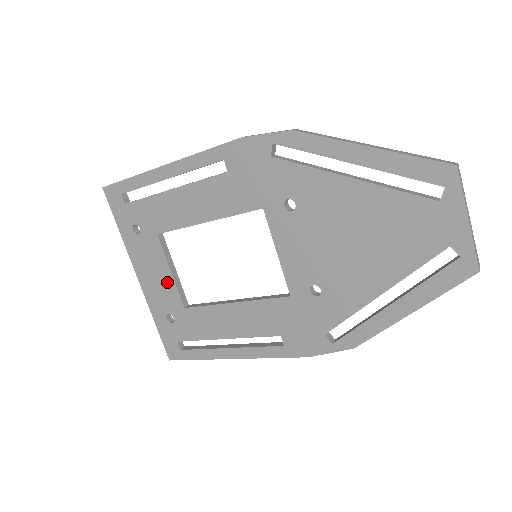
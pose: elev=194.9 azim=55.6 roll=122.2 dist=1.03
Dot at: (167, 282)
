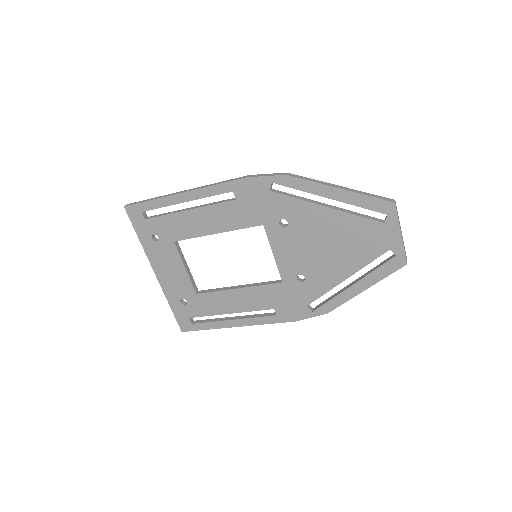
Dot at: (182, 276)
